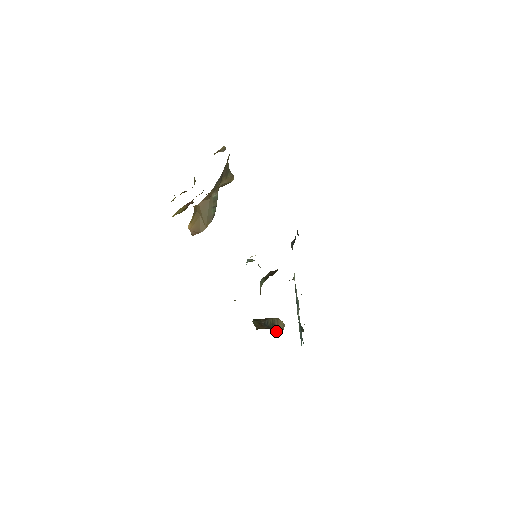
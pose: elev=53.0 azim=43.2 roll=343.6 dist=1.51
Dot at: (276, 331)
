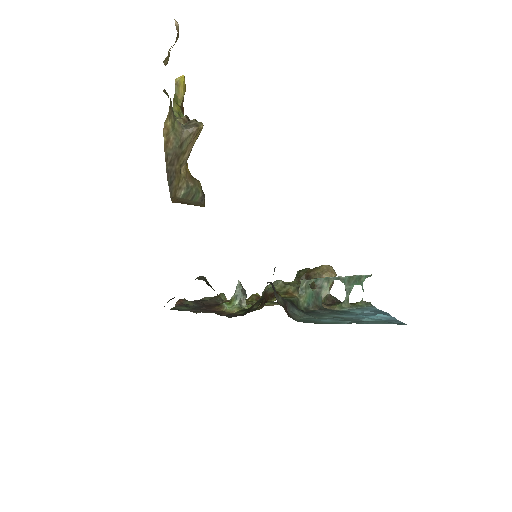
Dot at: occluded
